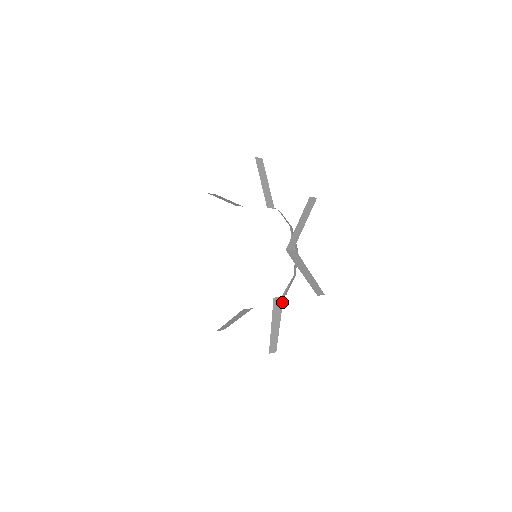
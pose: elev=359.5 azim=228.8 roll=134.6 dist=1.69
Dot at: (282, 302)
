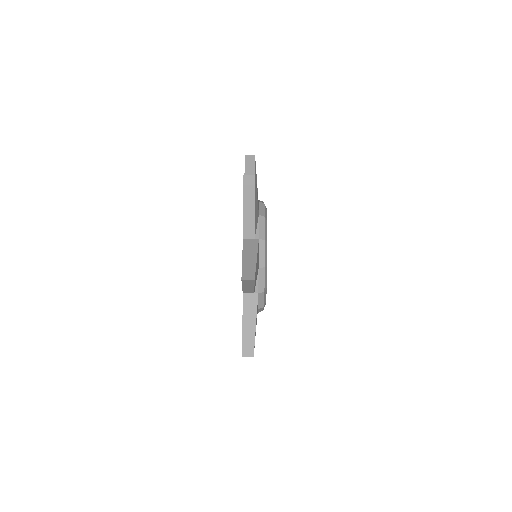
Dot at: (257, 243)
